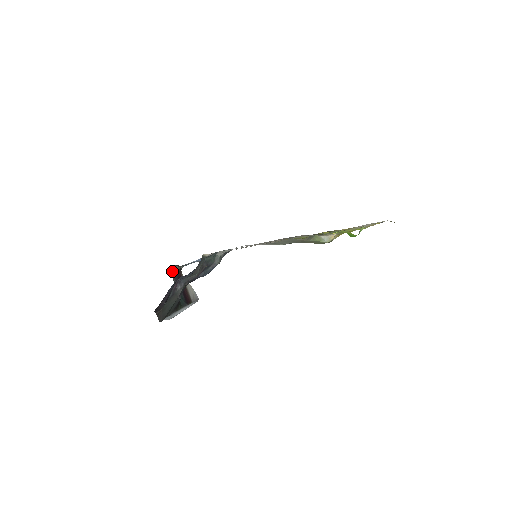
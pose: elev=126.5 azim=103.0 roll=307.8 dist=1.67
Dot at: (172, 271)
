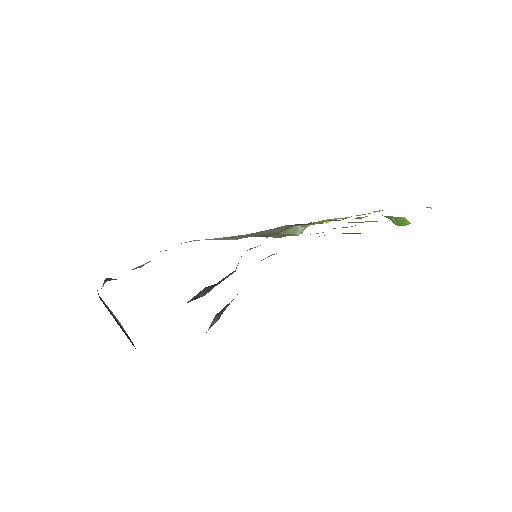
Dot at: occluded
